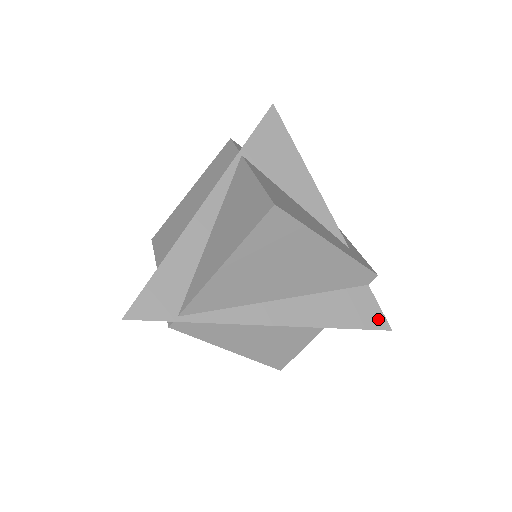
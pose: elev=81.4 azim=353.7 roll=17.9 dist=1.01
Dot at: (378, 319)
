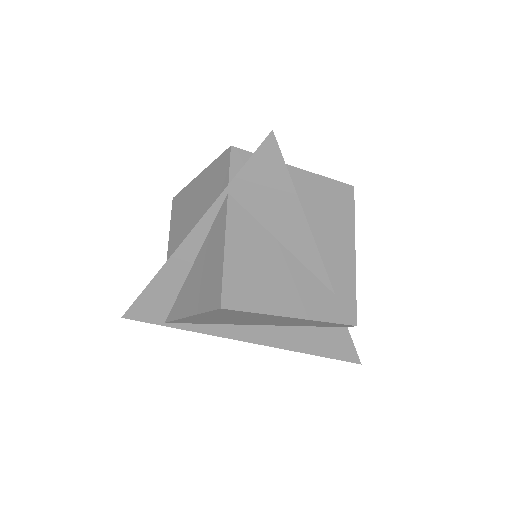
Dot at: (349, 354)
